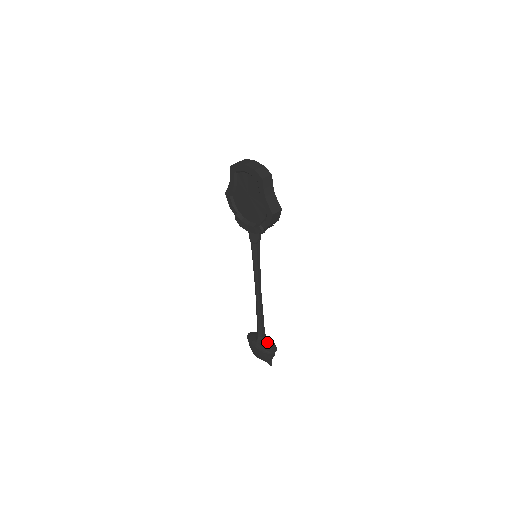
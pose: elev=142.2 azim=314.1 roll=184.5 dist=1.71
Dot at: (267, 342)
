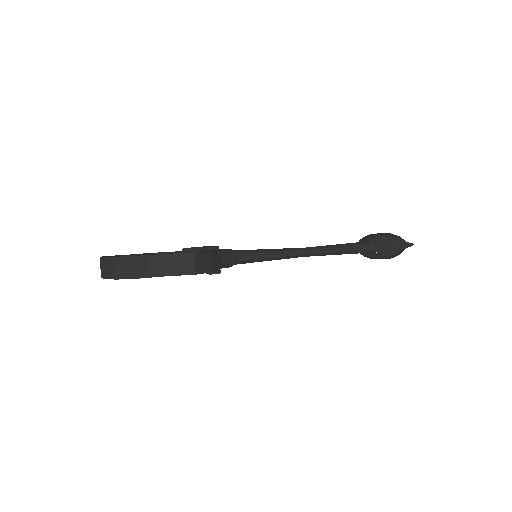
Dot at: (380, 245)
